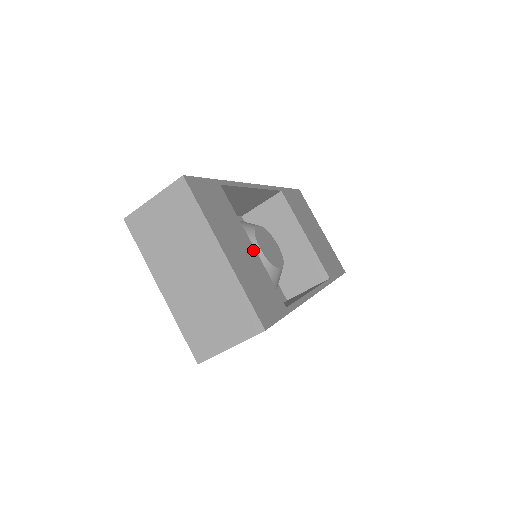
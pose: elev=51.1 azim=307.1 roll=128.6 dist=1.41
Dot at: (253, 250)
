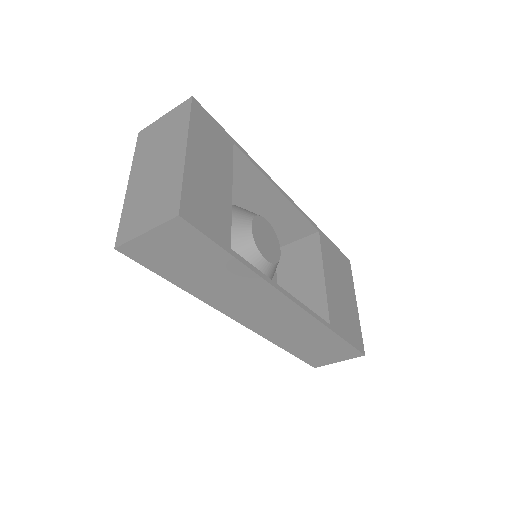
Dot at: (229, 192)
